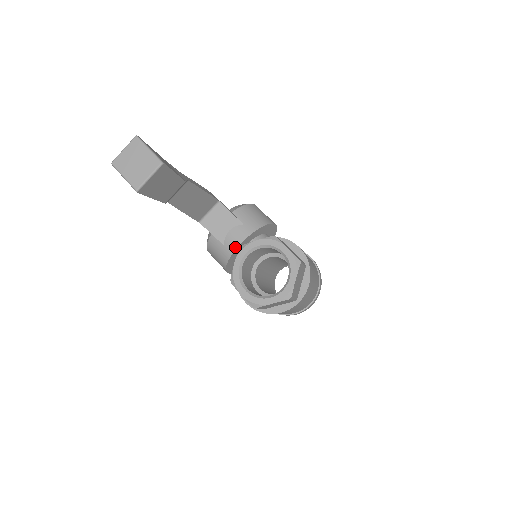
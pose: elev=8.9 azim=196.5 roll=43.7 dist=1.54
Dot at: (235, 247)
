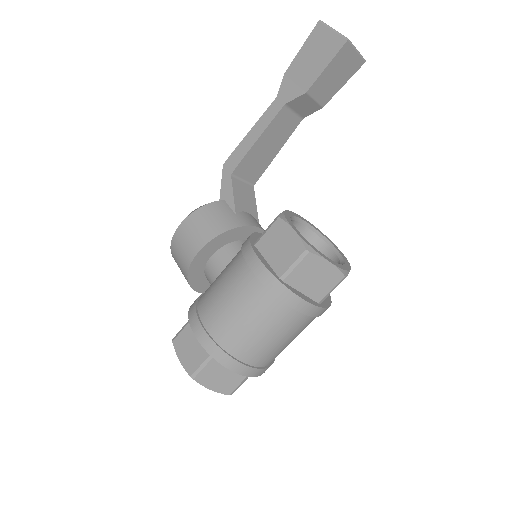
Dot at: (251, 224)
